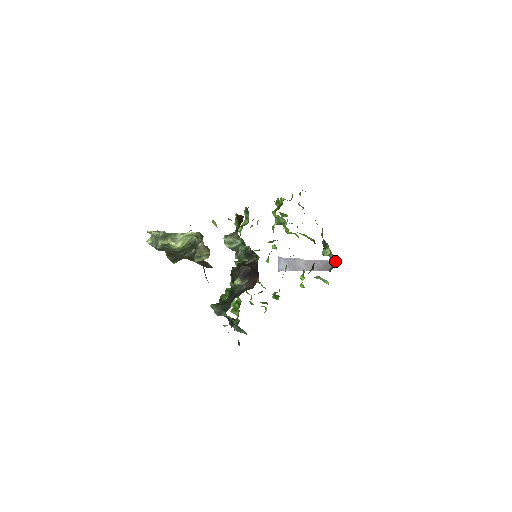
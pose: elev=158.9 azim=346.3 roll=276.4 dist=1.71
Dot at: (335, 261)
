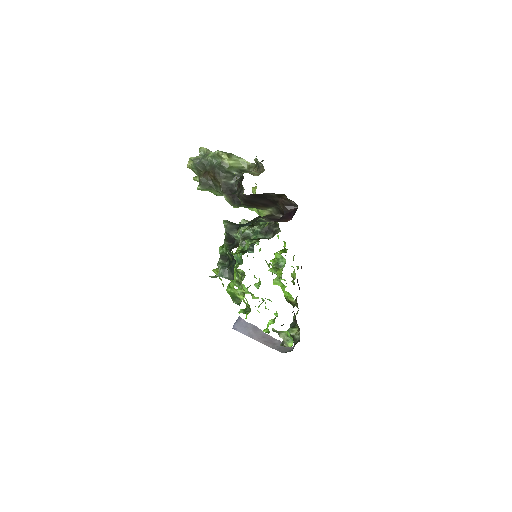
Dot at: (299, 341)
